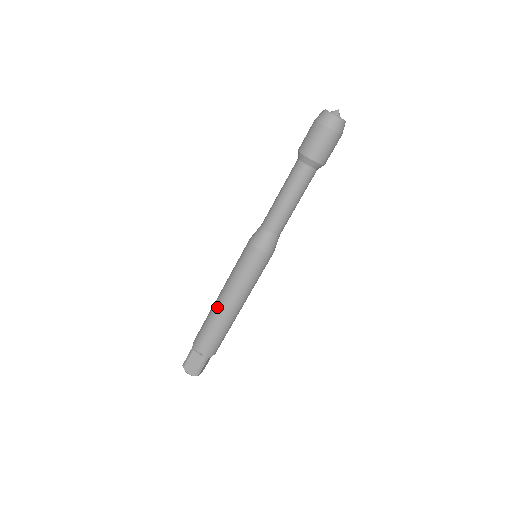
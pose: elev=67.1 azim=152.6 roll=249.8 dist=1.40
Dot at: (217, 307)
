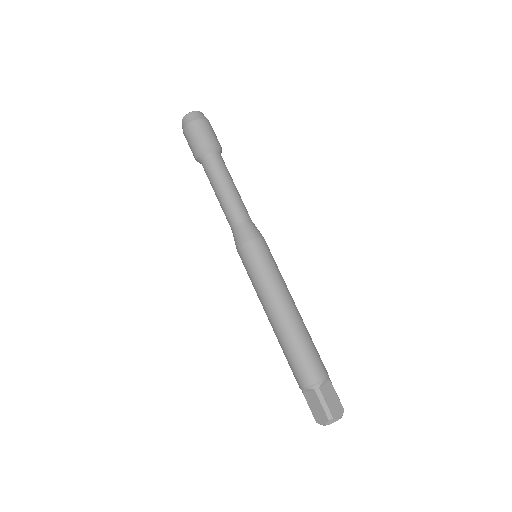
Dot at: (289, 320)
